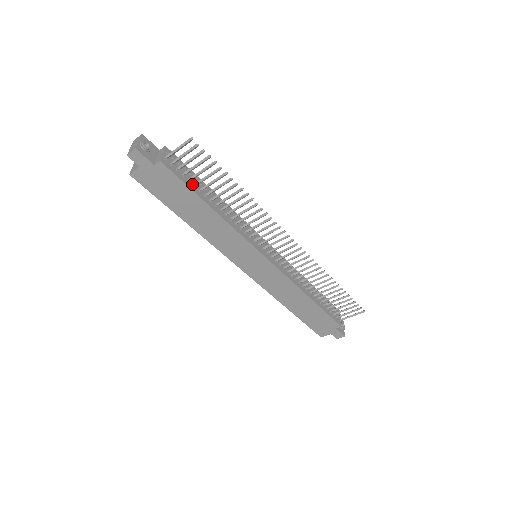
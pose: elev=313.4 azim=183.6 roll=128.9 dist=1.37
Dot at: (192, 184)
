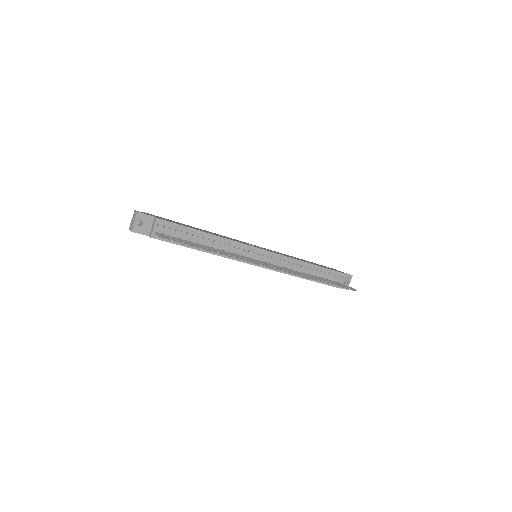
Dot at: occluded
